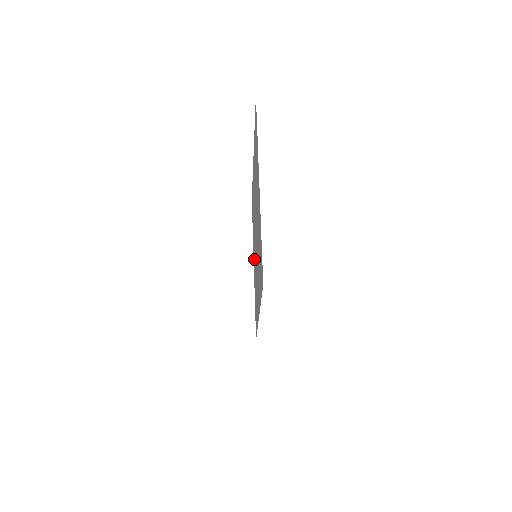
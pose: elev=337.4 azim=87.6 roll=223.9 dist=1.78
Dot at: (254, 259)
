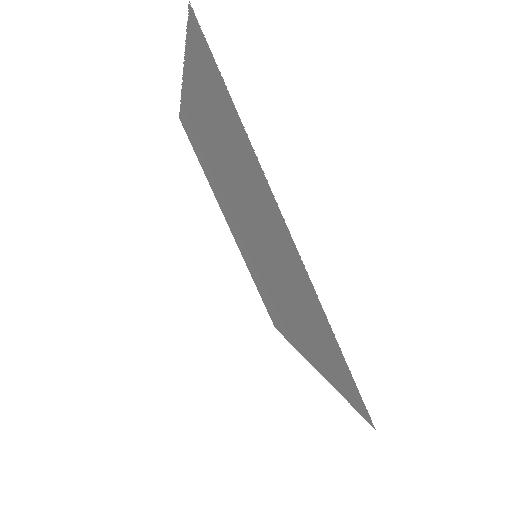
Dot at: (236, 233)
